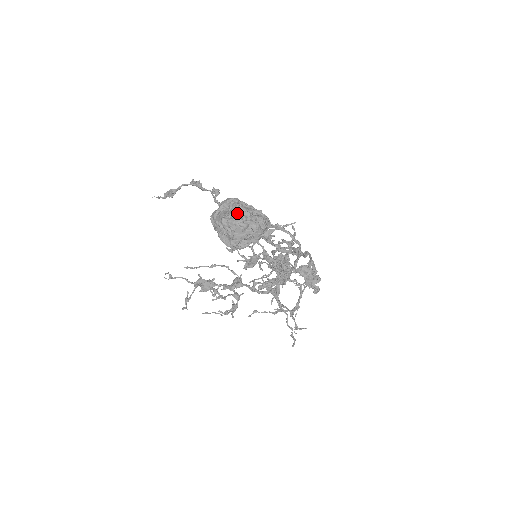
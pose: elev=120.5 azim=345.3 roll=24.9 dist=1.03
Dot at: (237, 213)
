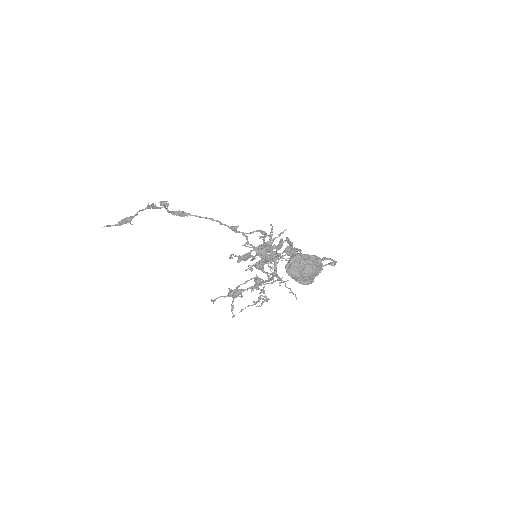
Dot at: (309, 266)
